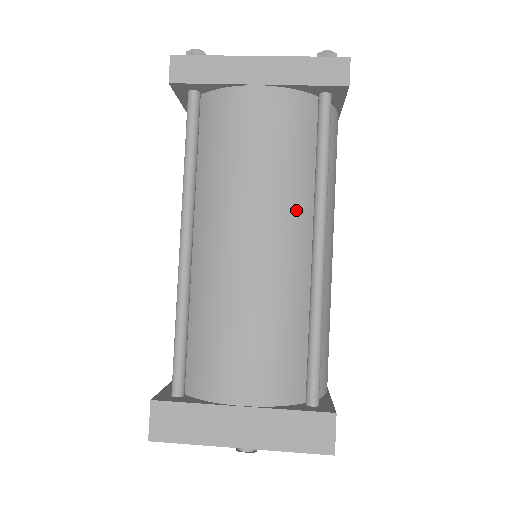
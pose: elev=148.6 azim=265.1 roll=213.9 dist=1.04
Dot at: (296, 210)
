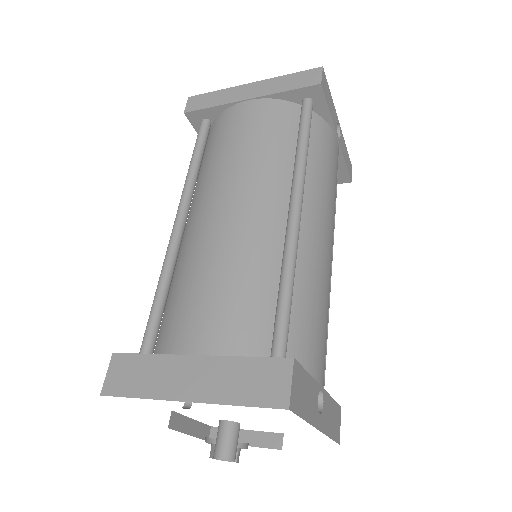
Dot at: (273, 182)
